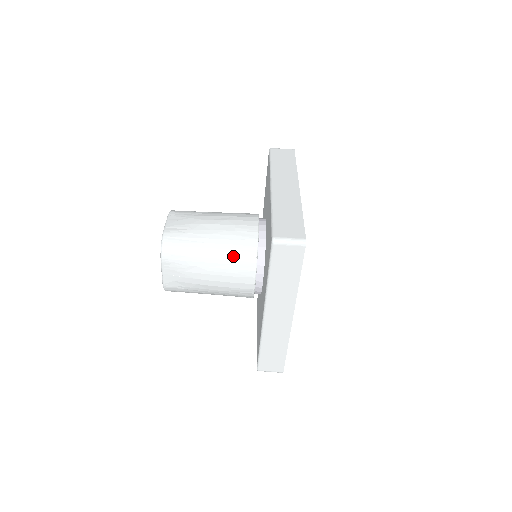
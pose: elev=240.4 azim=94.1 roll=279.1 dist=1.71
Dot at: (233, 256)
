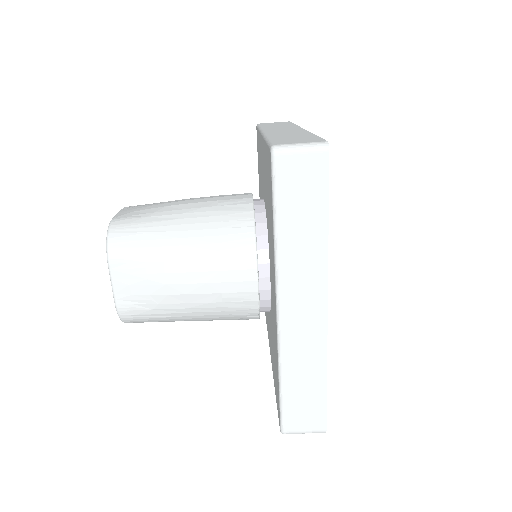
Dot at: occluded
